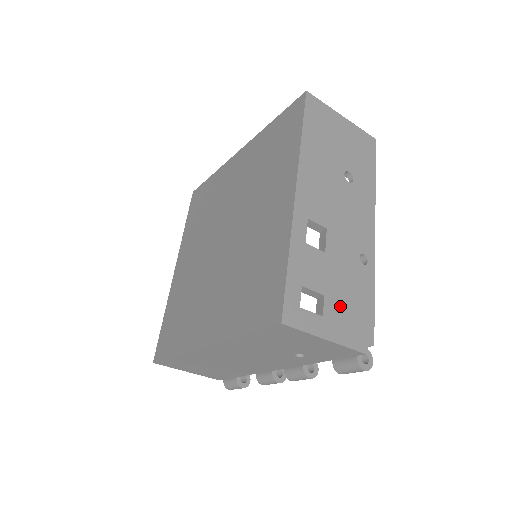
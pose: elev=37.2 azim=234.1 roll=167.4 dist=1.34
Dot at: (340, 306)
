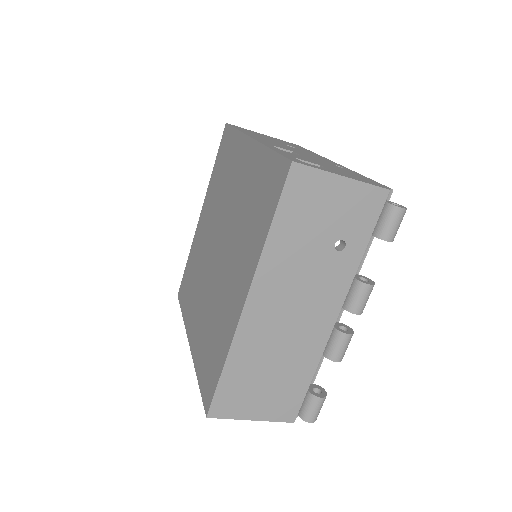
Dot at: occluded
